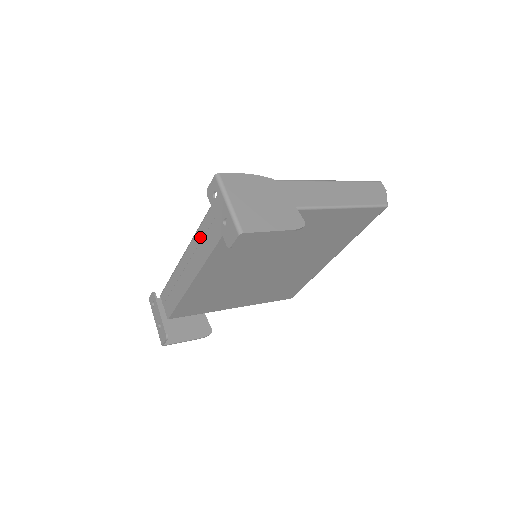
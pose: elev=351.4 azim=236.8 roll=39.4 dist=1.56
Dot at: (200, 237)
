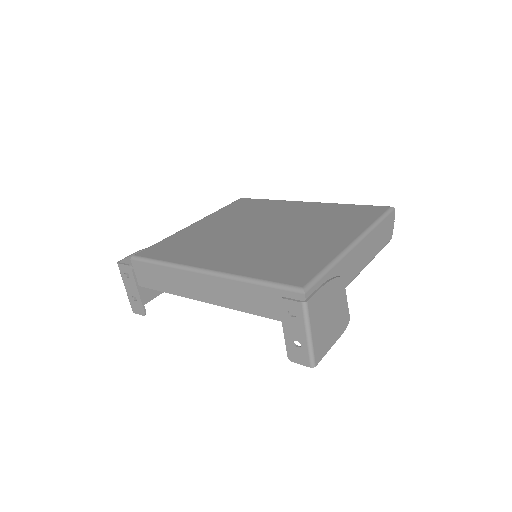
Dot at: (233, 288)
